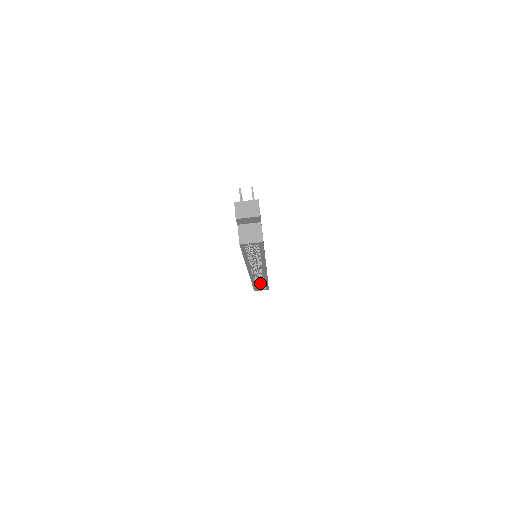
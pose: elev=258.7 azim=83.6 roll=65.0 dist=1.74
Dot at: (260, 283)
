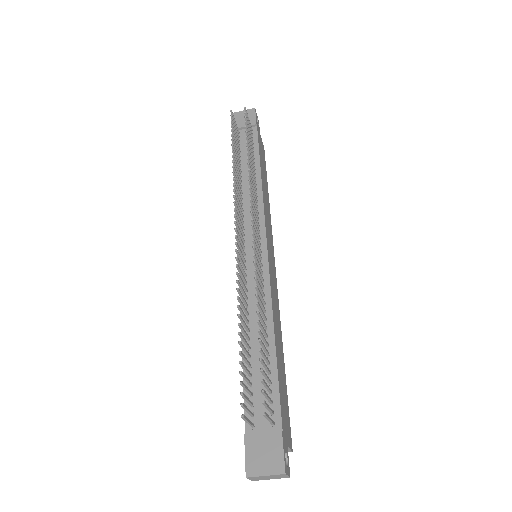
Dot at: occluded
